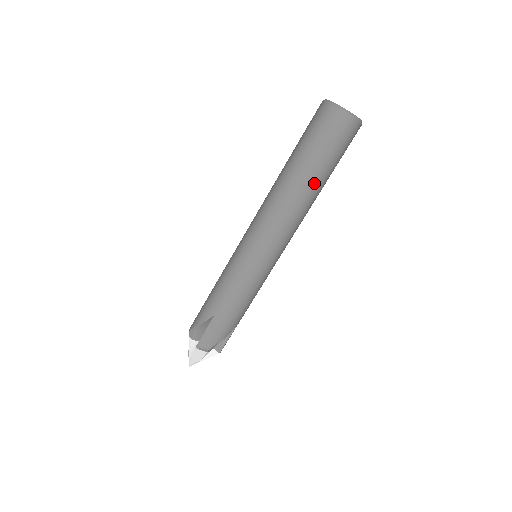
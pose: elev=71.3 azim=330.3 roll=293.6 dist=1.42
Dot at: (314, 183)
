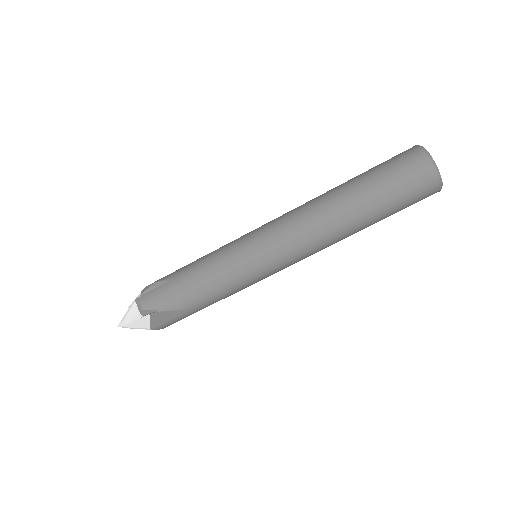
Dot at: occluded
